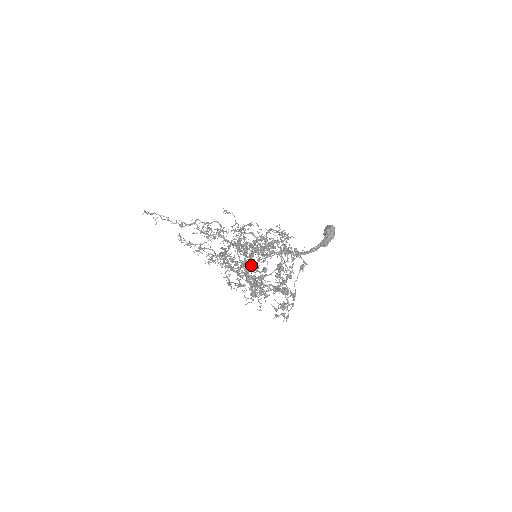
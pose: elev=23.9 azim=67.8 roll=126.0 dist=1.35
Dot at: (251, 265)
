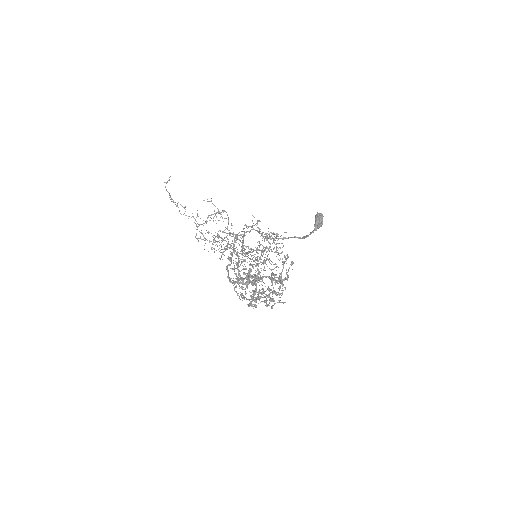
Dot at: (249, 282)
